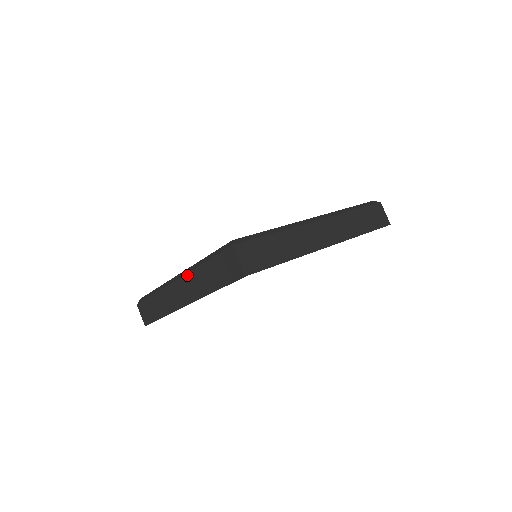
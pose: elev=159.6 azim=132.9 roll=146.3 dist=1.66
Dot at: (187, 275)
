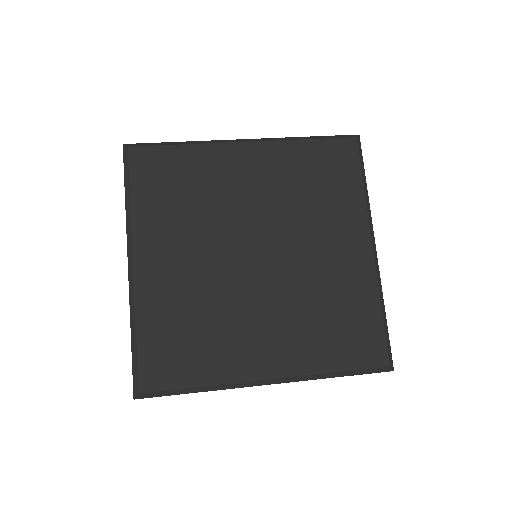
Dot at: occluded
